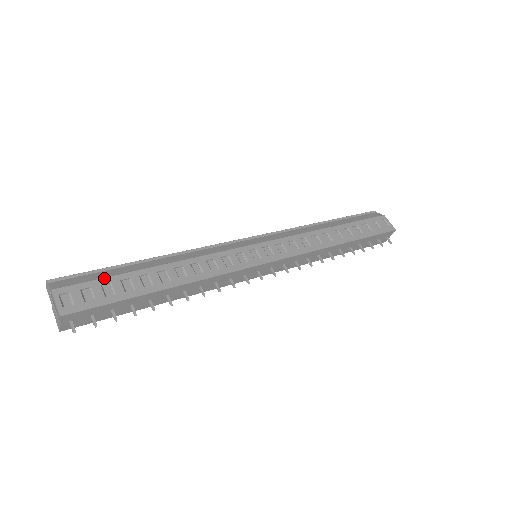
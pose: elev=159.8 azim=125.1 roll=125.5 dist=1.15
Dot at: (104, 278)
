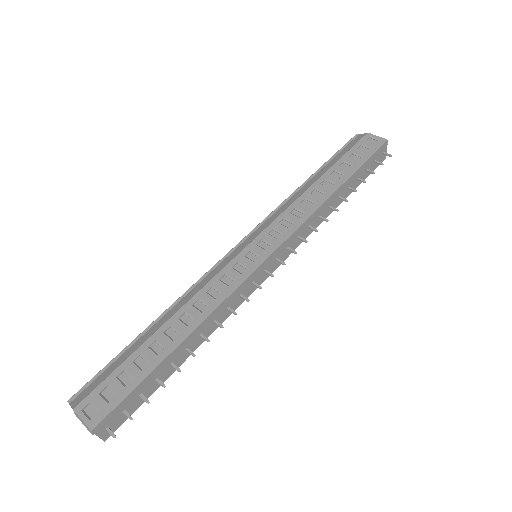
Dot at: (116, 369)
